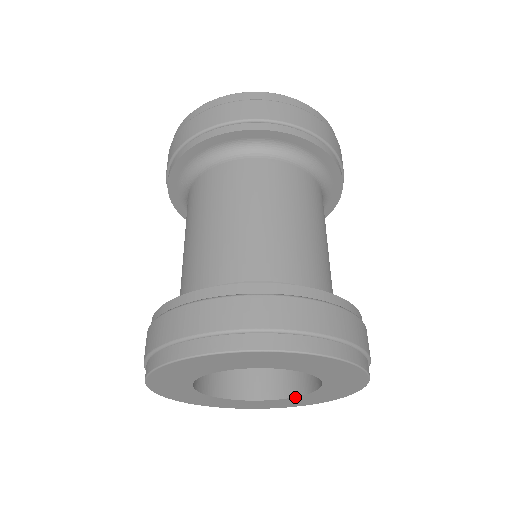
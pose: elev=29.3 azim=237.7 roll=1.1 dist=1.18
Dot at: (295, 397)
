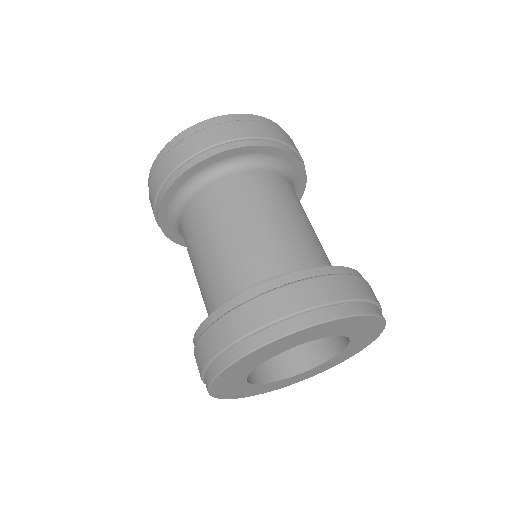
Dot at: (349, 343)
